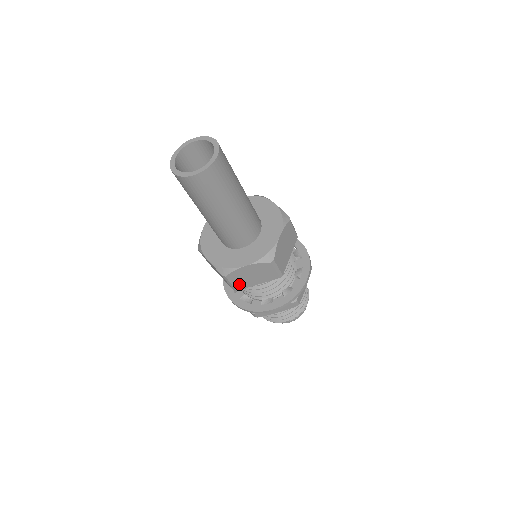
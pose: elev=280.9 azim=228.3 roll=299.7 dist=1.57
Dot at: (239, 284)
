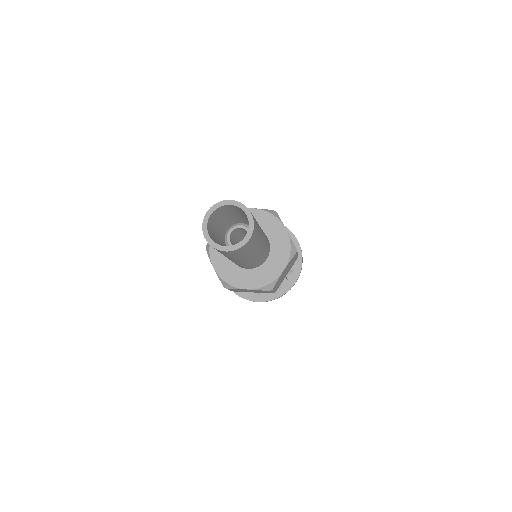
Dot at: occluded
